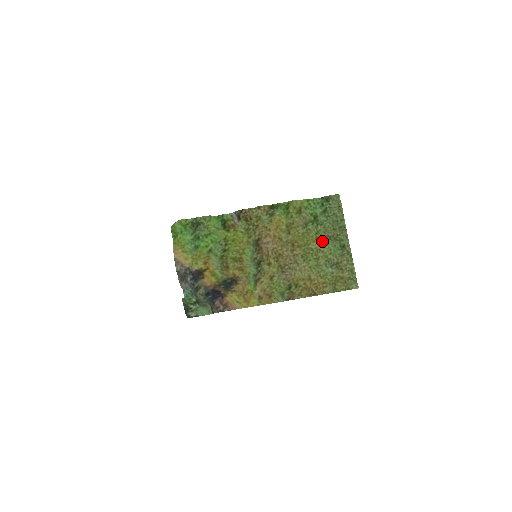
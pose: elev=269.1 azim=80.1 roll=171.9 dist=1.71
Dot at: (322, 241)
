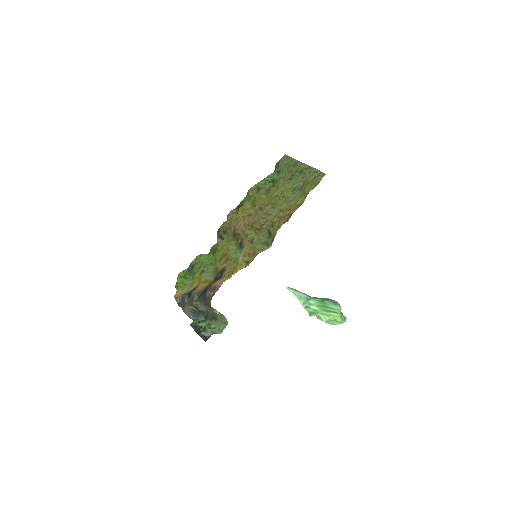
Dot at: (284, 186)
